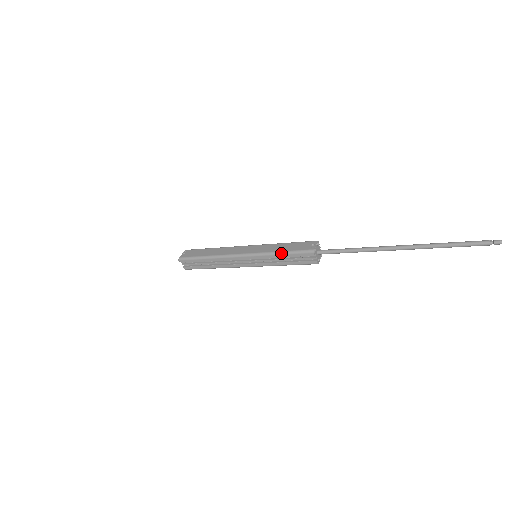
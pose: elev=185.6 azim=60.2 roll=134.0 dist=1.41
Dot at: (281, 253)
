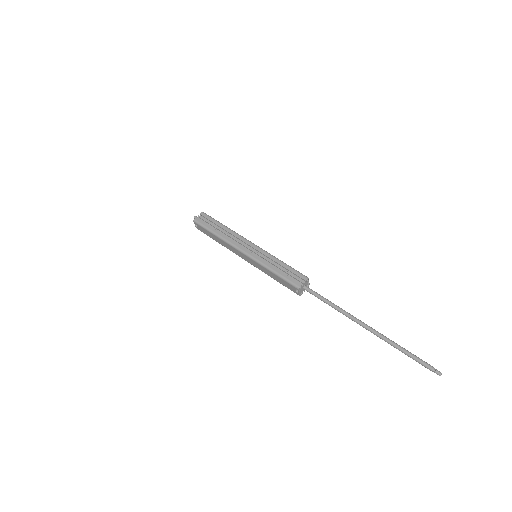
Dot at: (276, 280)
